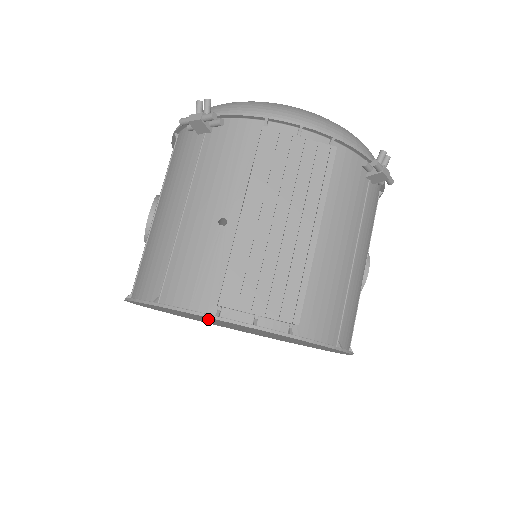
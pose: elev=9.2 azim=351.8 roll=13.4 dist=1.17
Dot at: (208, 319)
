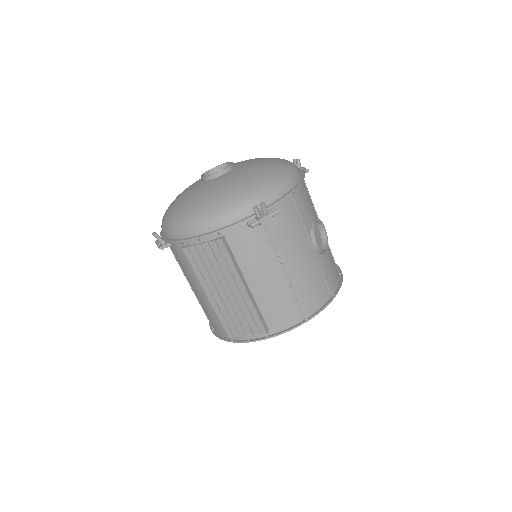
Dot at: occluded
